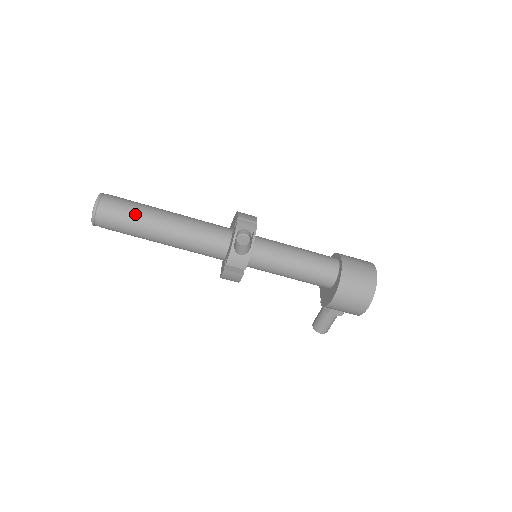
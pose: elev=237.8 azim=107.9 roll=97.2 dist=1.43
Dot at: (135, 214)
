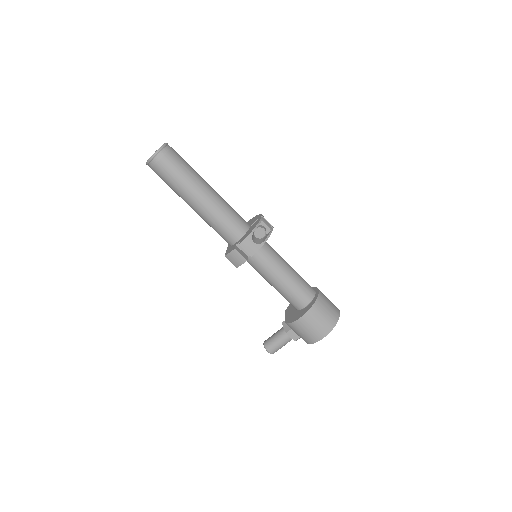
Dot at: (187, 171)
